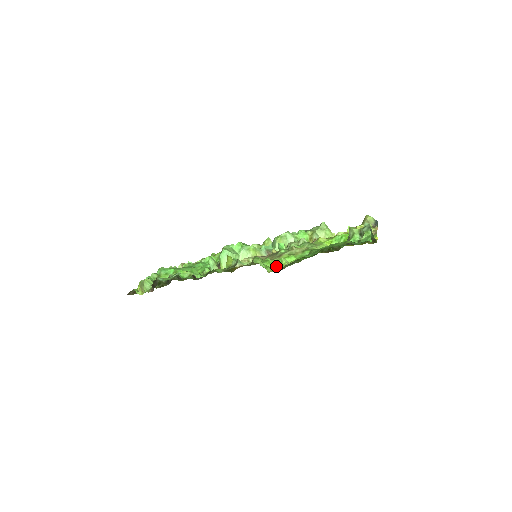
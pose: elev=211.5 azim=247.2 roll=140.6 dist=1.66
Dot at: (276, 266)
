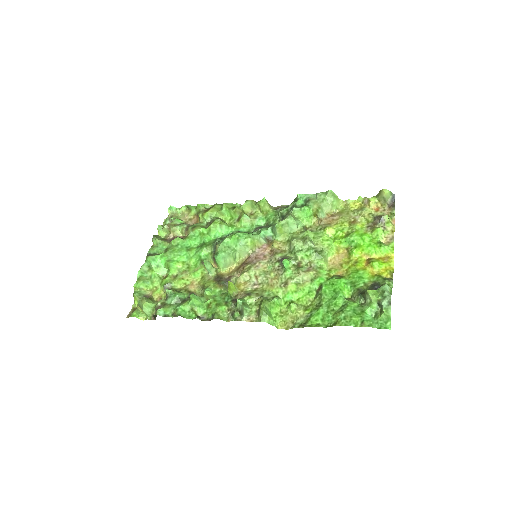
Dot at: (284, 305)
